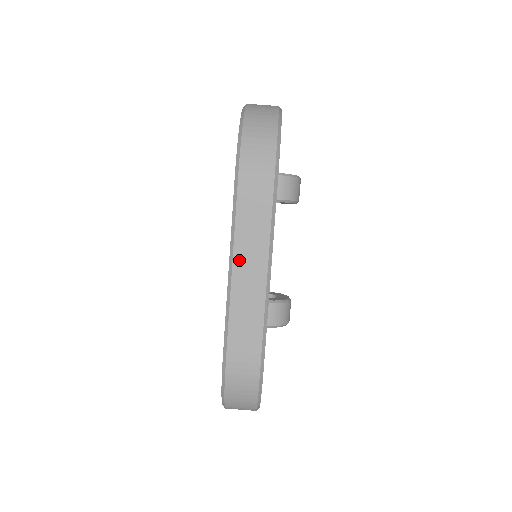
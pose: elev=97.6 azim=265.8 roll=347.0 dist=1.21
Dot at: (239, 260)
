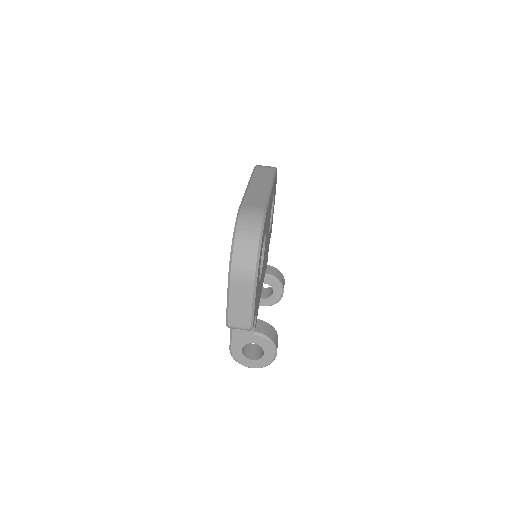
Dot at: (254, 183)
